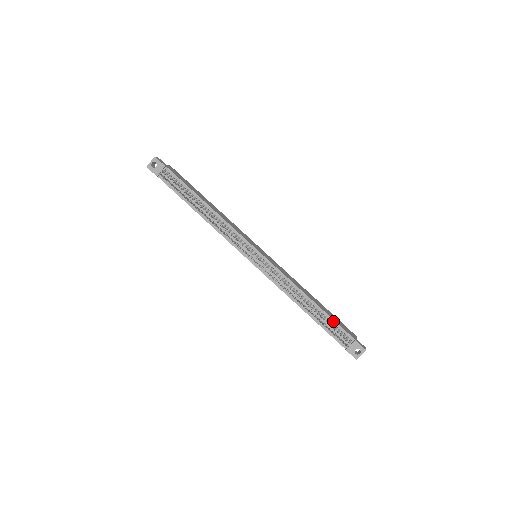
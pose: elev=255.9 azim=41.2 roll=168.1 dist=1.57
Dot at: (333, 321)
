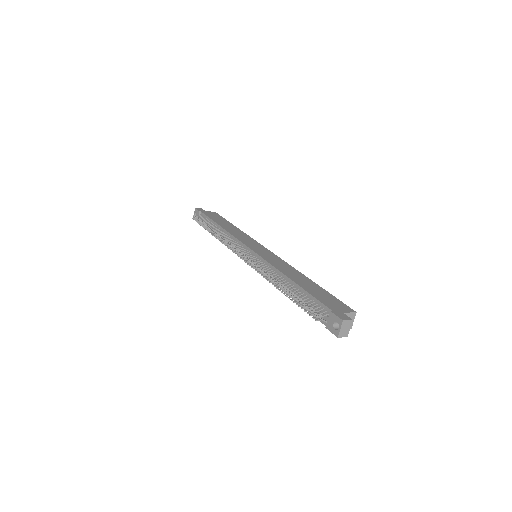
Dot at: (310, 296)
